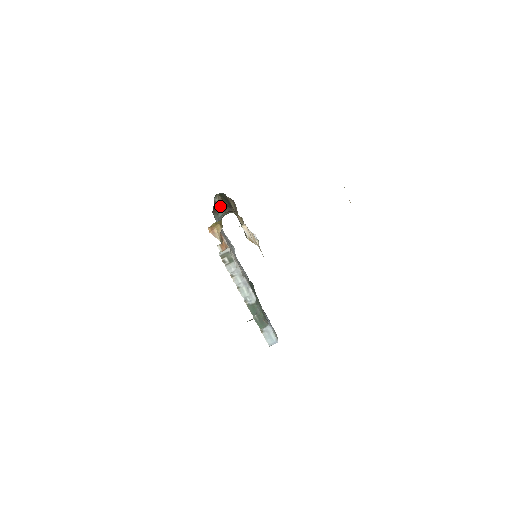
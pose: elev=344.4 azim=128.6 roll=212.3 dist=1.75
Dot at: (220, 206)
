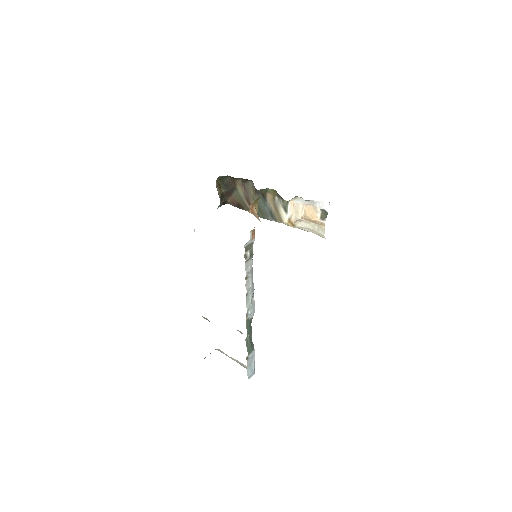
Dot at: (218, 193)
